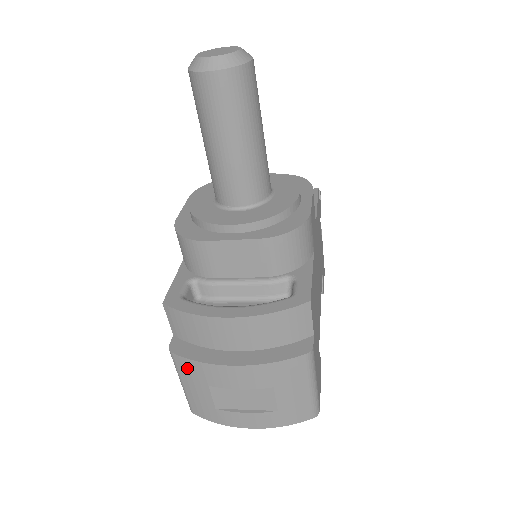
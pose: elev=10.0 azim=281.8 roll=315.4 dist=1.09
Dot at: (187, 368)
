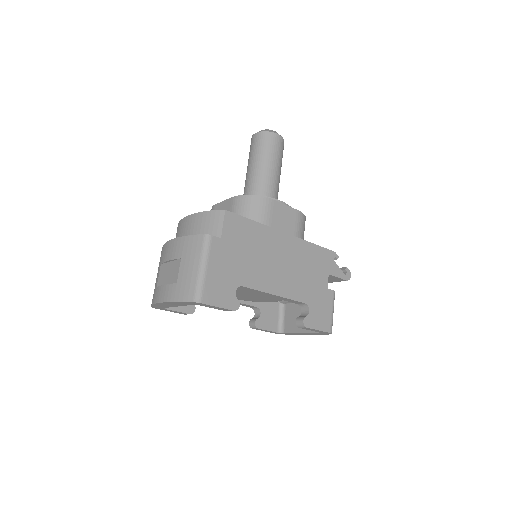
Dot at: occluded
